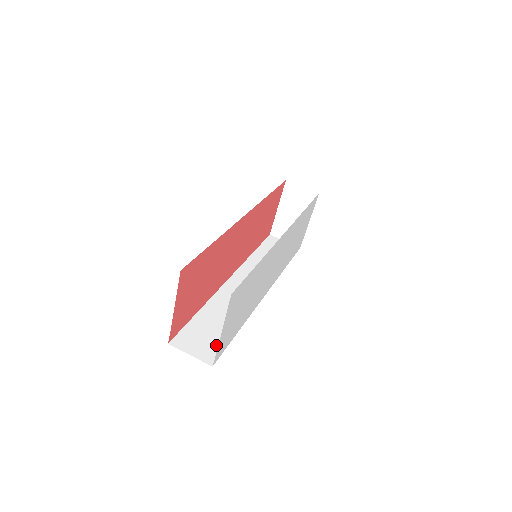
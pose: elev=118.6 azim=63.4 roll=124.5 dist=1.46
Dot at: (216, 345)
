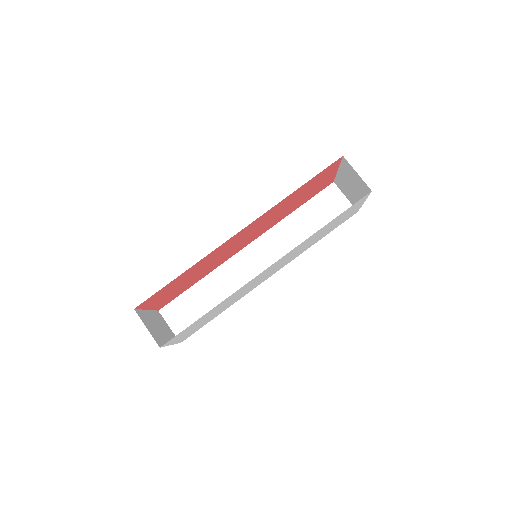
Dot at: occluded
